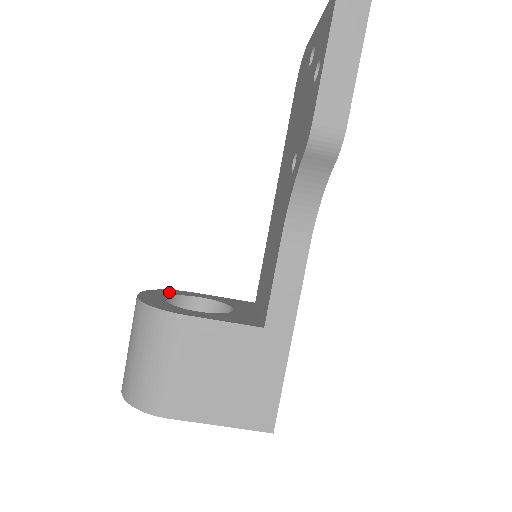
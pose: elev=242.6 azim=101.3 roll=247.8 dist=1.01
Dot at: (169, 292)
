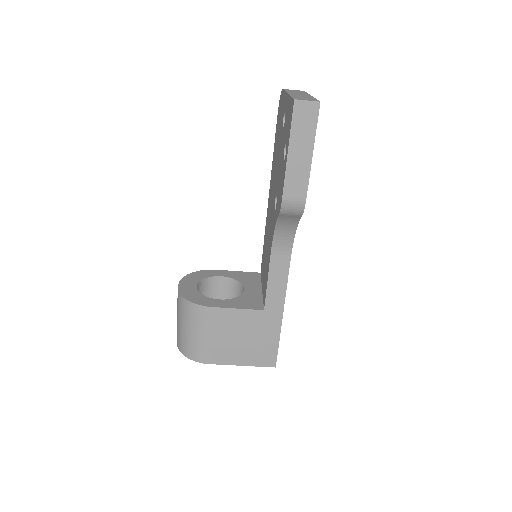
Dot at: (198, 275)
